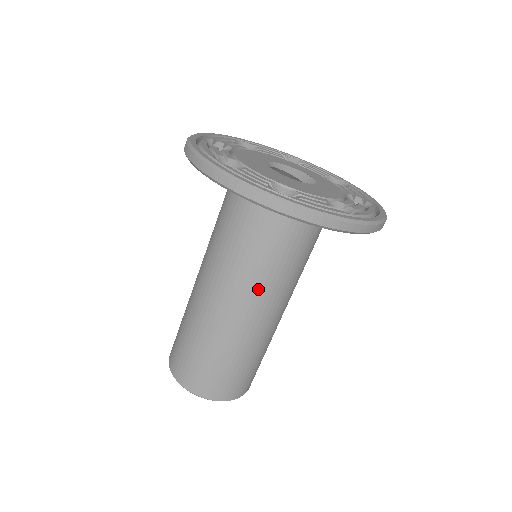
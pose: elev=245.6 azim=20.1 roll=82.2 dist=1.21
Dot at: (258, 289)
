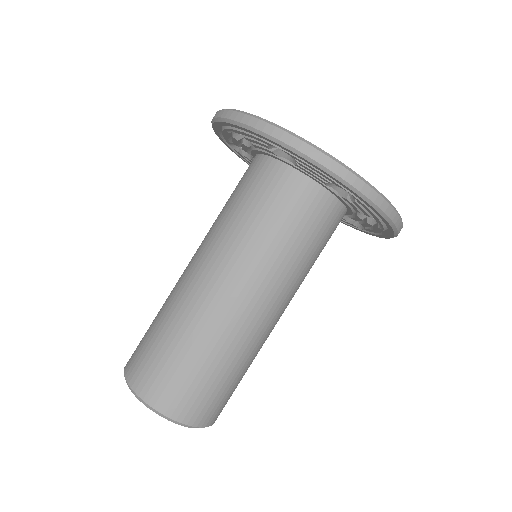
Dot at: (244, 265)
